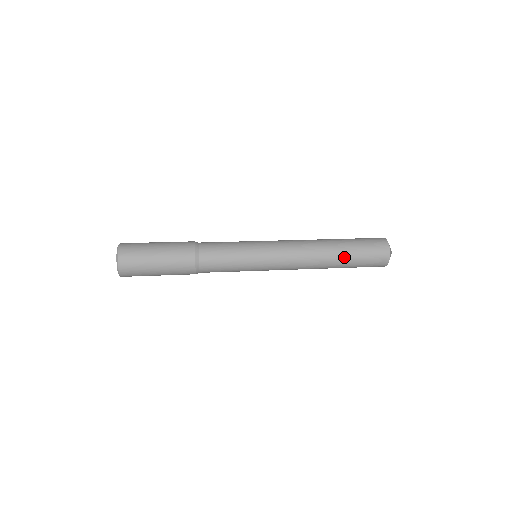
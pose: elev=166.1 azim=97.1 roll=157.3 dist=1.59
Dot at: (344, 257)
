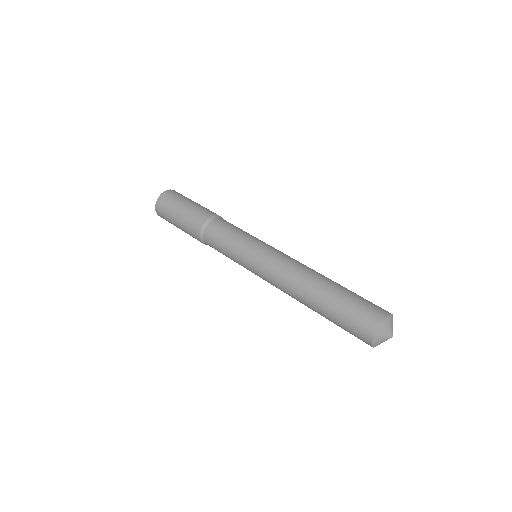
Dot at: (322, 315)
